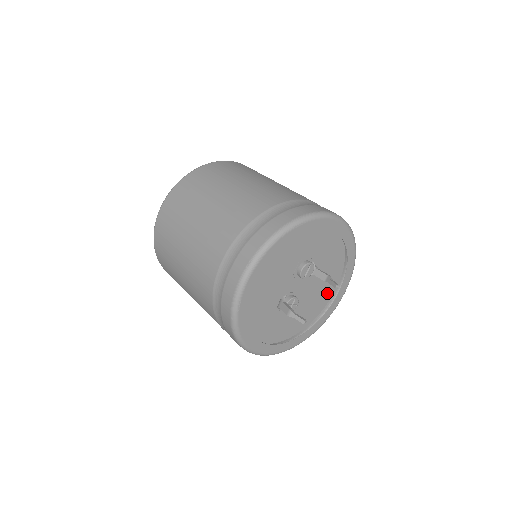
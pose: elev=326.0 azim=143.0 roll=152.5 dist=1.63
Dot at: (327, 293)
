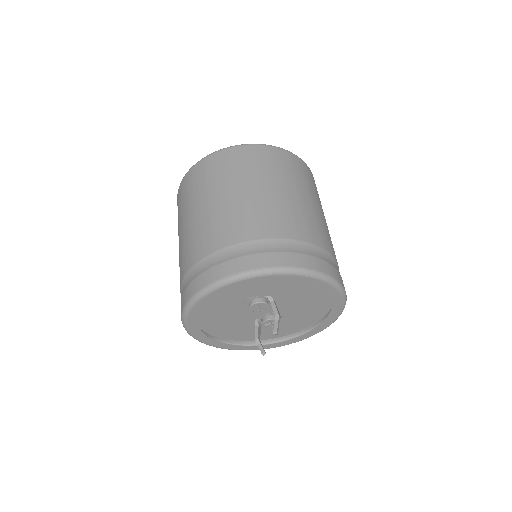
Dot at: (322, 298)
